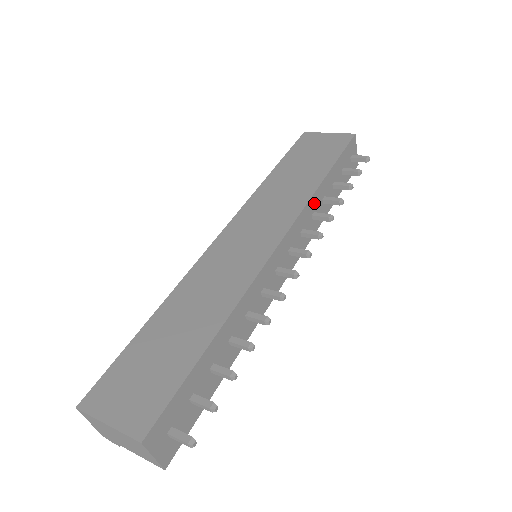
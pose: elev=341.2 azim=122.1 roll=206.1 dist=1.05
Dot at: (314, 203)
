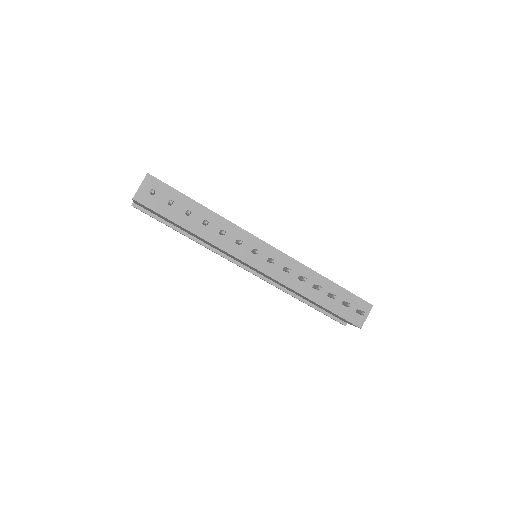
Dot at: (307, 274)
